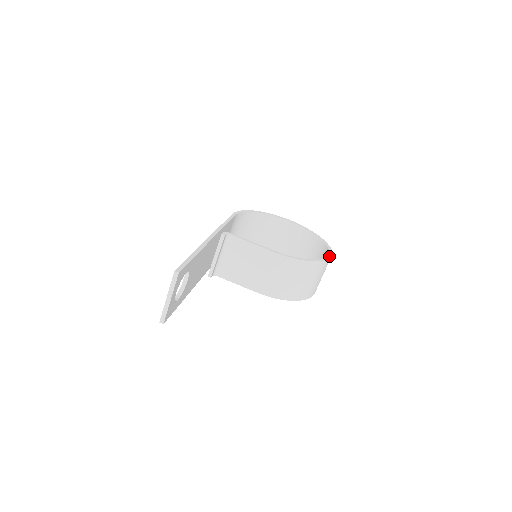
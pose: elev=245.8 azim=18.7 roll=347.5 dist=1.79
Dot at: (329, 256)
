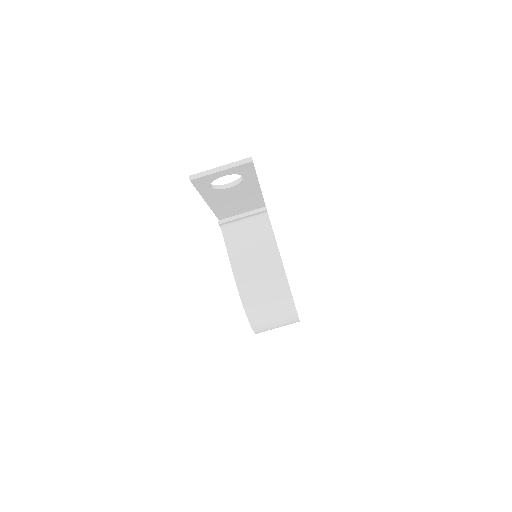
Dot at: occluded
